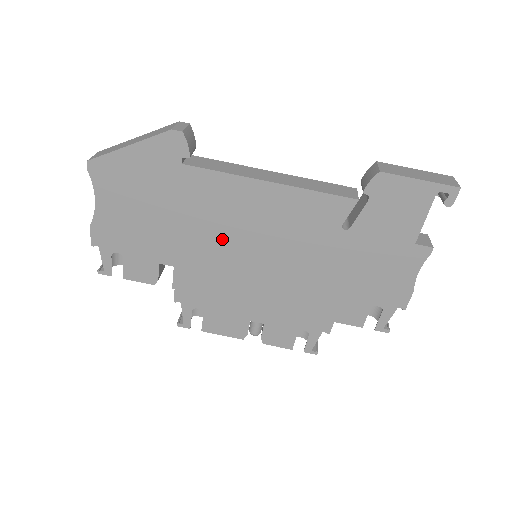
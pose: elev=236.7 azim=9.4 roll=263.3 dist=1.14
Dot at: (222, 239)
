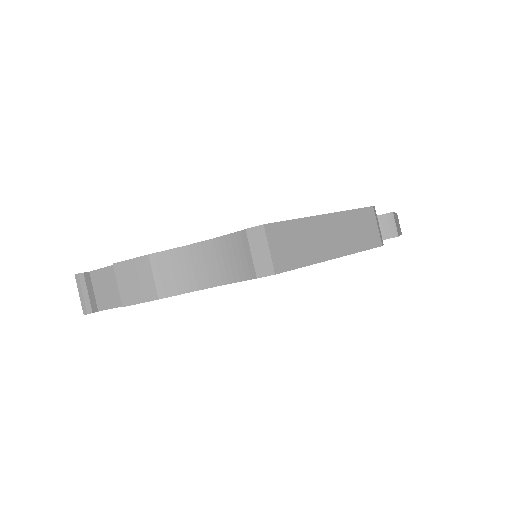
Dot at: occluded
